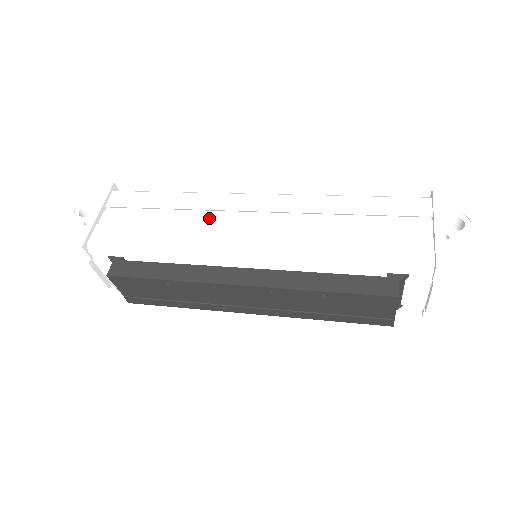
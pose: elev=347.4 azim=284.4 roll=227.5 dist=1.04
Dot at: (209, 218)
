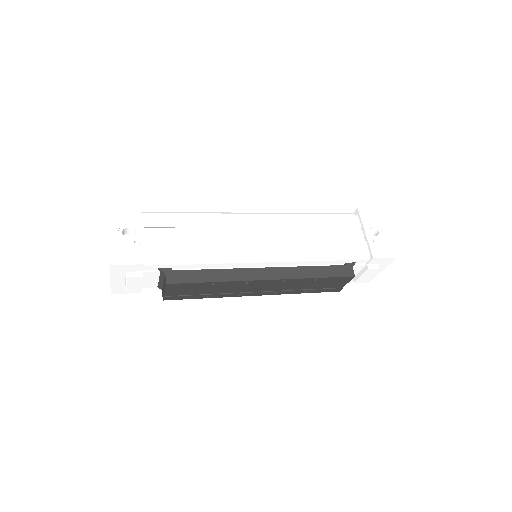
Dot at: (231, 234)
